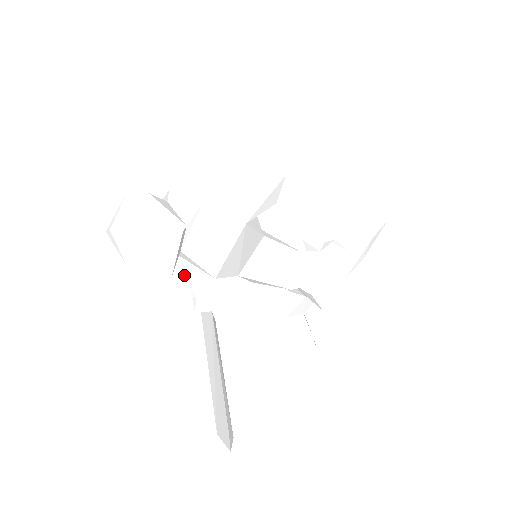
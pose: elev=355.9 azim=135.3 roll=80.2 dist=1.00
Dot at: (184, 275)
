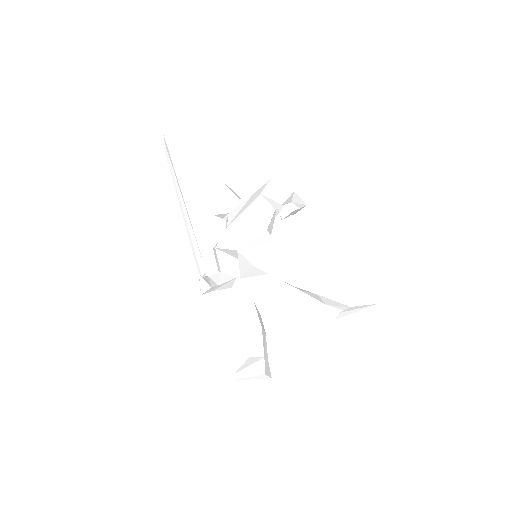
Dot at: occluded
